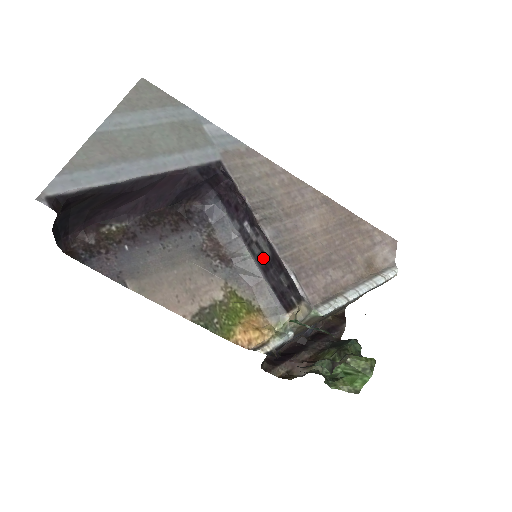
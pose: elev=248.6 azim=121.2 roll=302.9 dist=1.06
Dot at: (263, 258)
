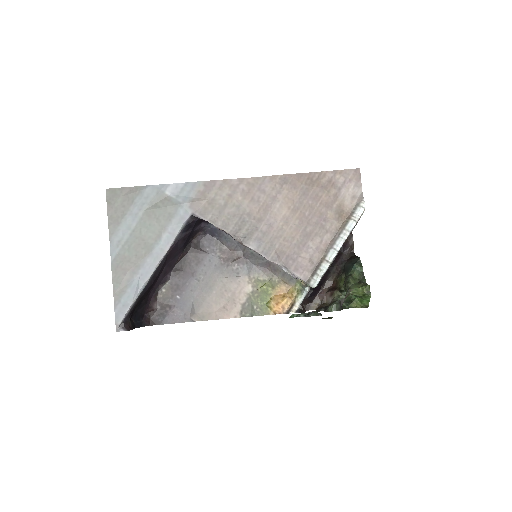
Dot at: occluded
